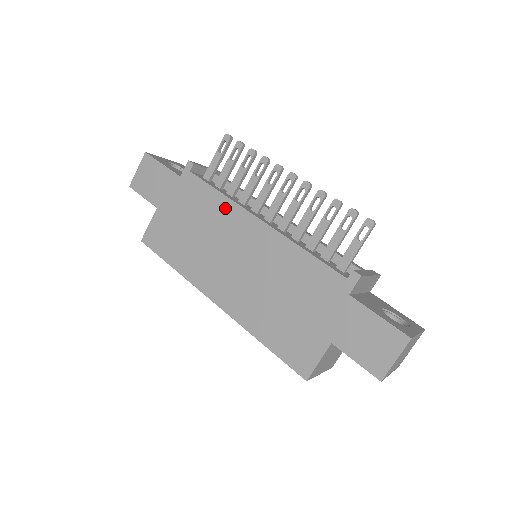
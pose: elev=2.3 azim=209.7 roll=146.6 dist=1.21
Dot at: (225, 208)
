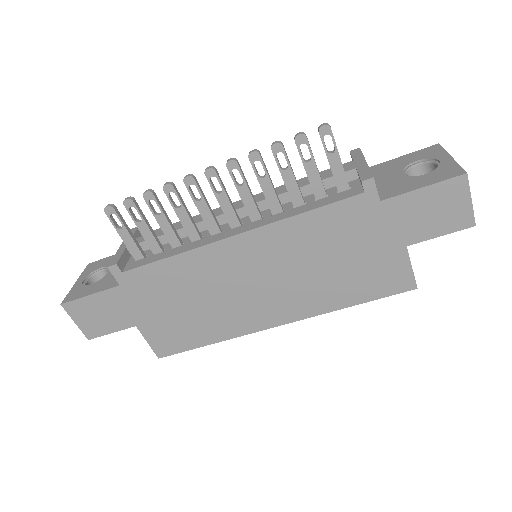
Dot at: (193, 262)
